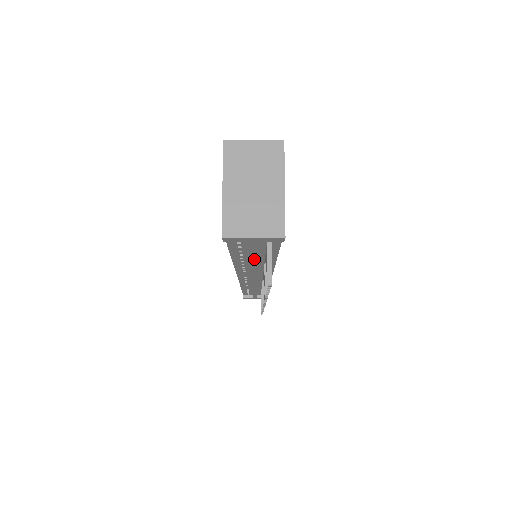
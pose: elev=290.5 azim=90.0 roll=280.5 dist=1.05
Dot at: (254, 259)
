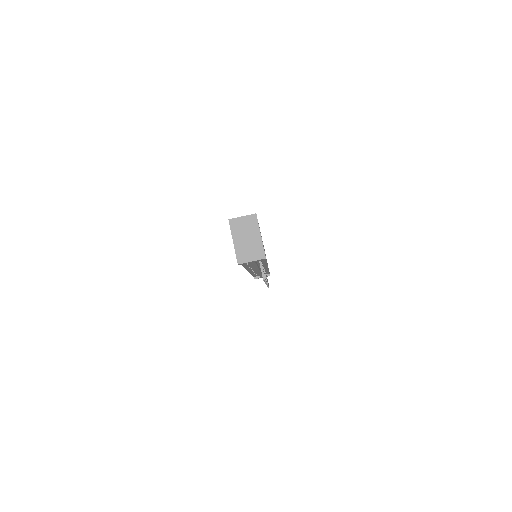
Dot at: occluded
